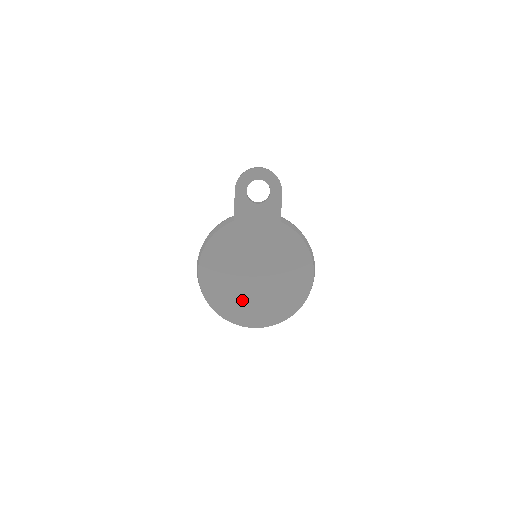
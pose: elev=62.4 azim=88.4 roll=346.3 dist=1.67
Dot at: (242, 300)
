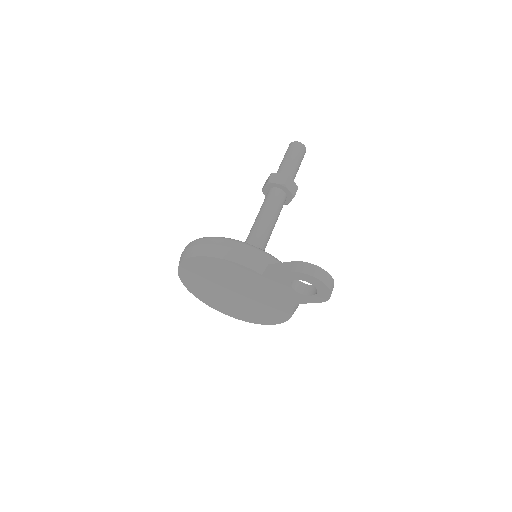
Dot at: (206, 287)
